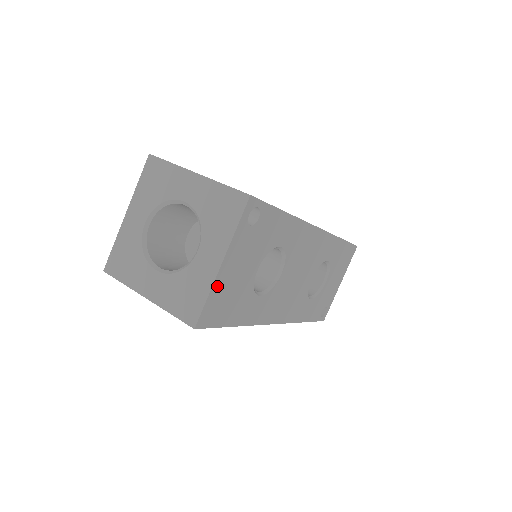
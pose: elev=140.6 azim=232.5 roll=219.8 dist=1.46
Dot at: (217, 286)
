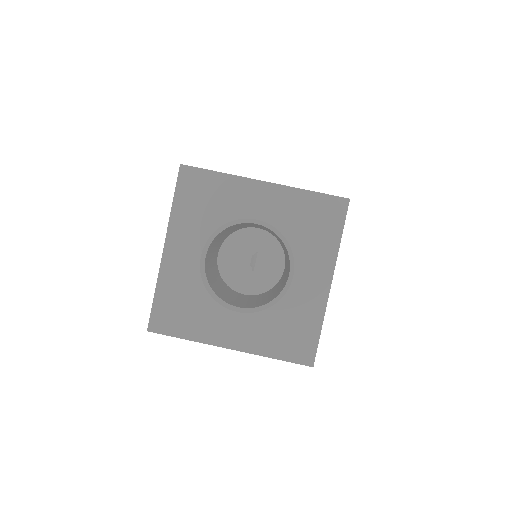
Dot at: occluded
